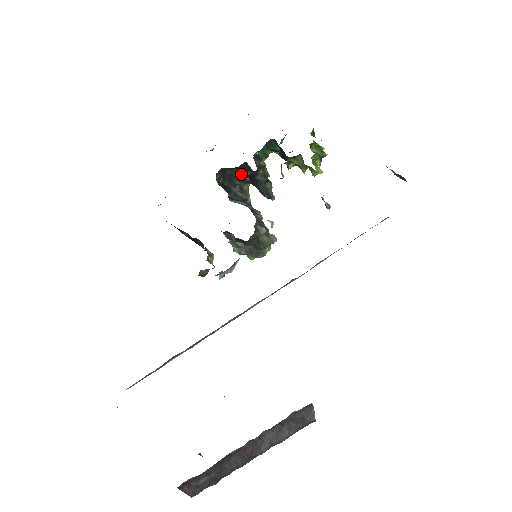
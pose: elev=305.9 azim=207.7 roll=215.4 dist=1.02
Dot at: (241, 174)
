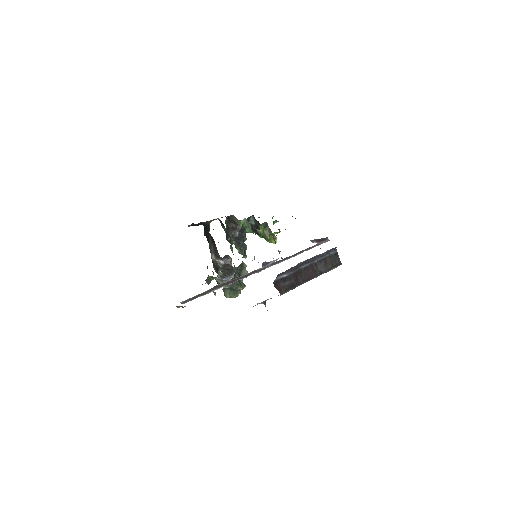
Dot at: (234, 229)
